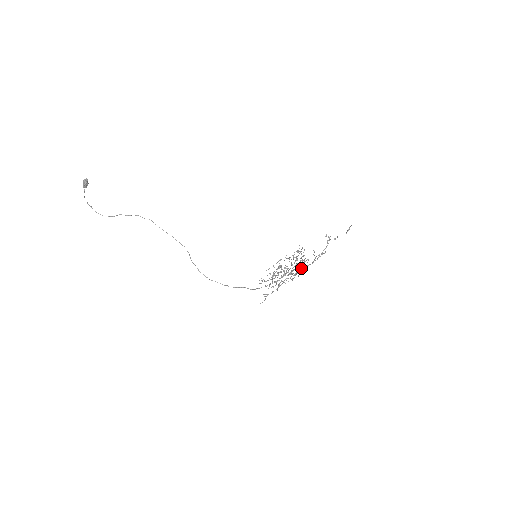
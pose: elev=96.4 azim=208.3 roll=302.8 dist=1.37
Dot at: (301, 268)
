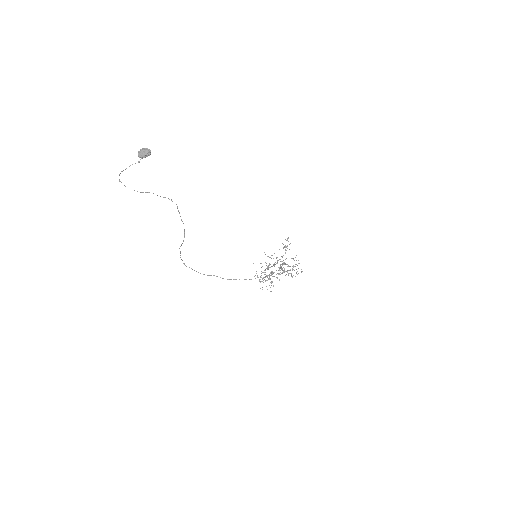
Dot at: occluded
